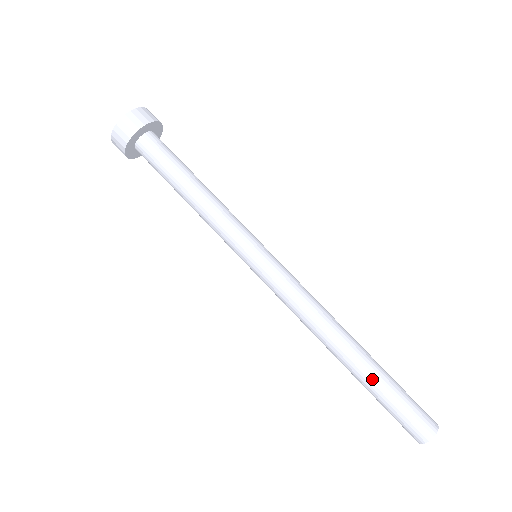
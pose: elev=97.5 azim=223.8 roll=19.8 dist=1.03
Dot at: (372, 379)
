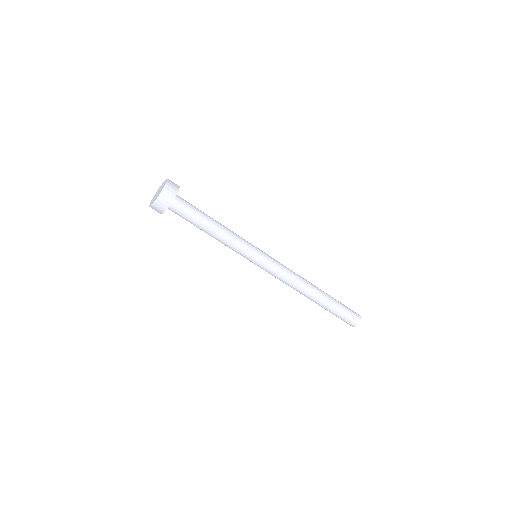
Dot at: (322, 307)
